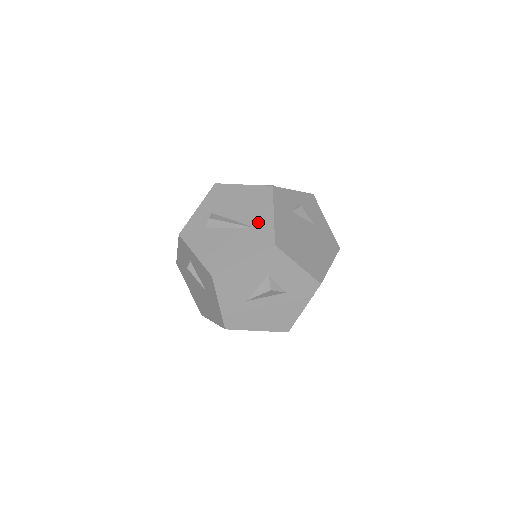
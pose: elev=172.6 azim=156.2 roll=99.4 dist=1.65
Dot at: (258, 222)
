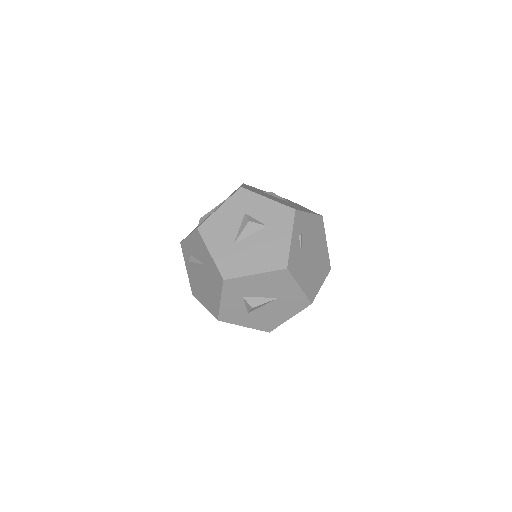
Dot at: occluded
